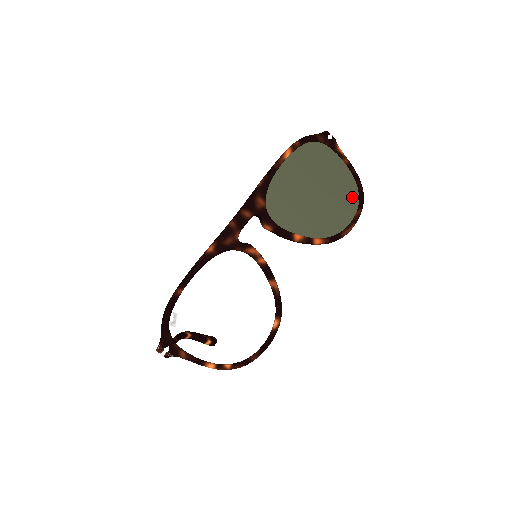
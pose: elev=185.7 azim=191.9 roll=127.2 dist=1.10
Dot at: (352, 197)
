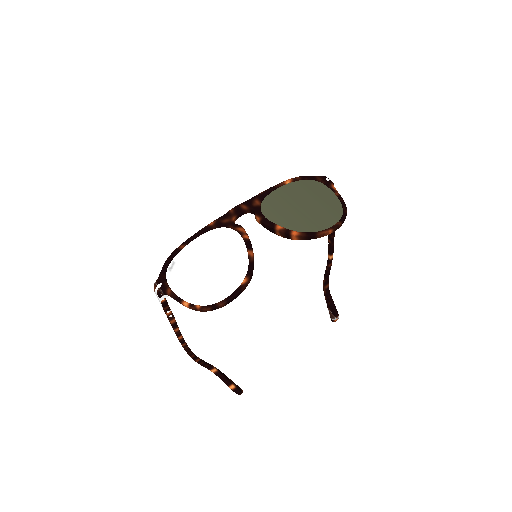
Dot at: (336, 215)
